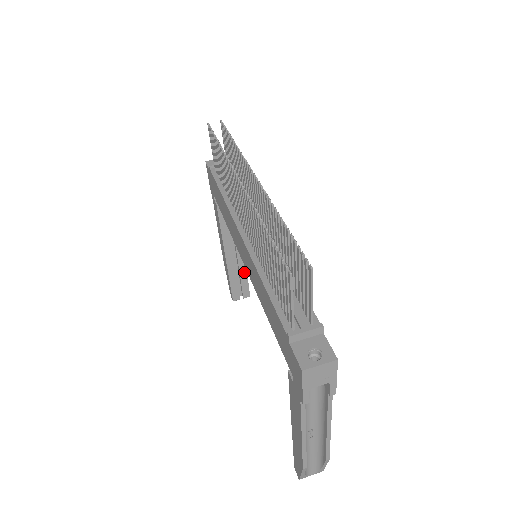
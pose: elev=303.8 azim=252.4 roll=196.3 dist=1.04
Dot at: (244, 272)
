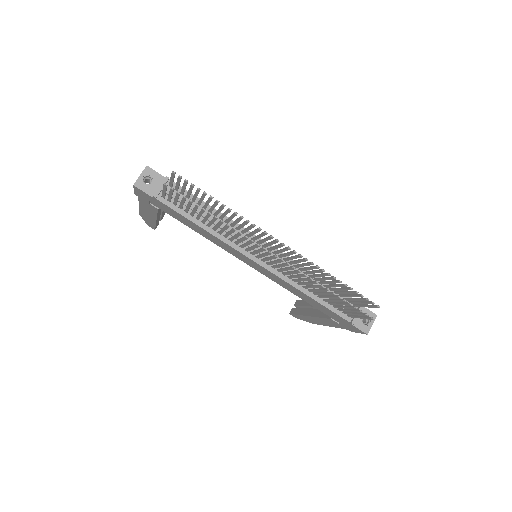
Dot at: occluded
